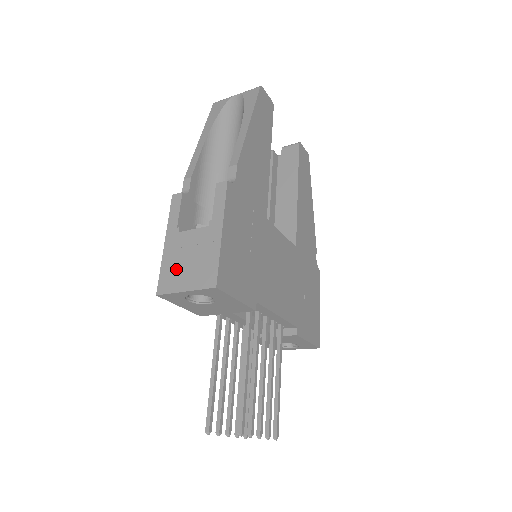
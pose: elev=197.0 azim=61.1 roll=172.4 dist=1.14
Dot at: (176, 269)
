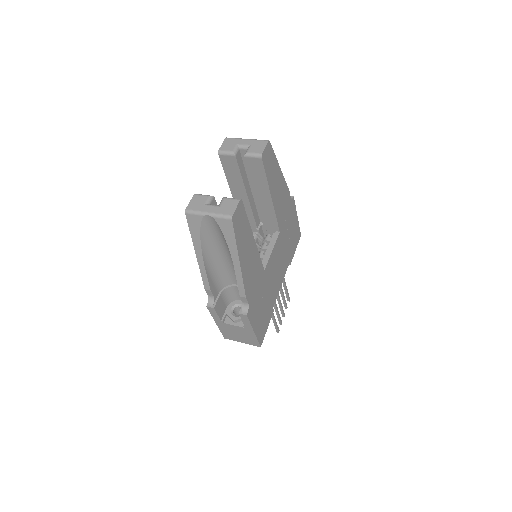
Dot at: (231, 335)
